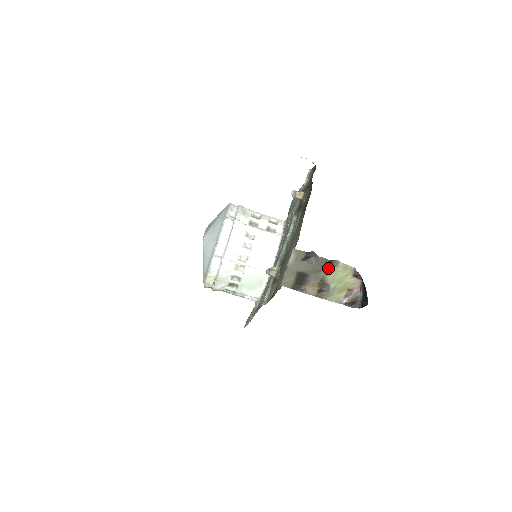
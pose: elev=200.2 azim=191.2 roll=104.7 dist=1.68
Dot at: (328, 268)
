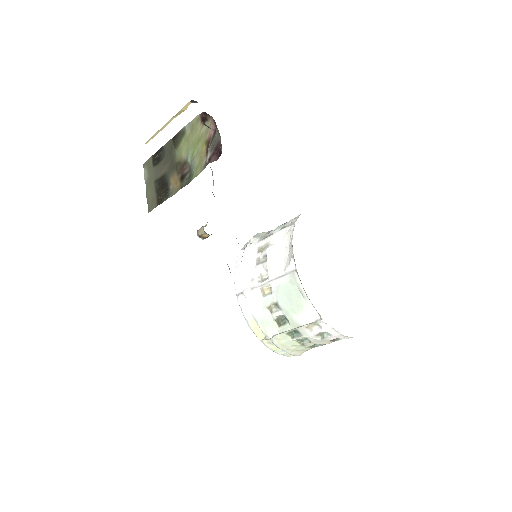
Dot at: (177, 146)
